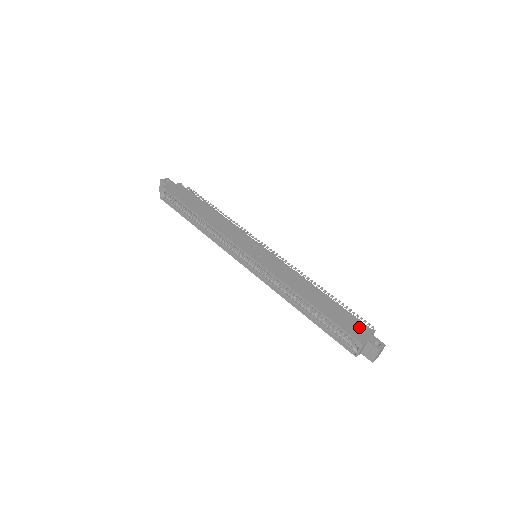
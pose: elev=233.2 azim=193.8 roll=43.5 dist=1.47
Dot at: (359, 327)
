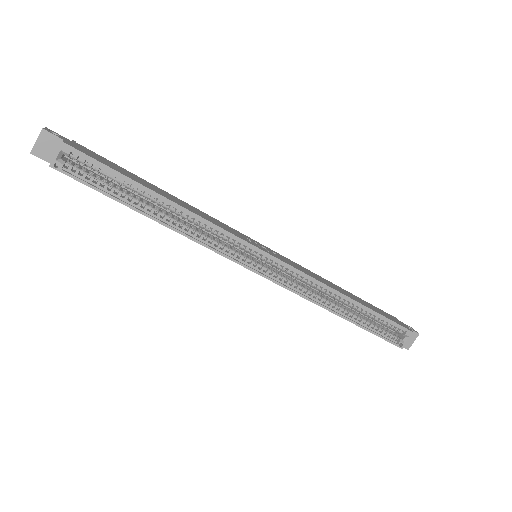
Dot at: (391, 317)
